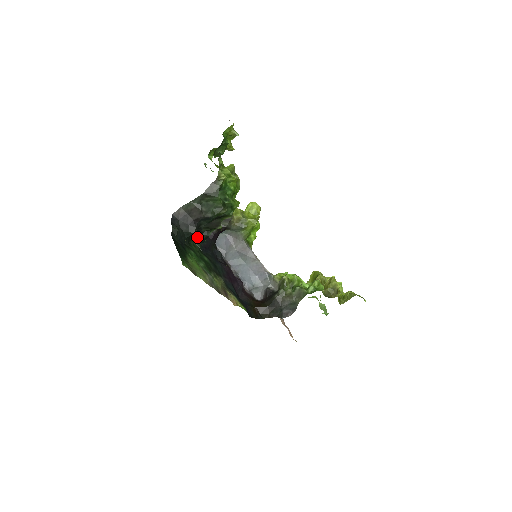
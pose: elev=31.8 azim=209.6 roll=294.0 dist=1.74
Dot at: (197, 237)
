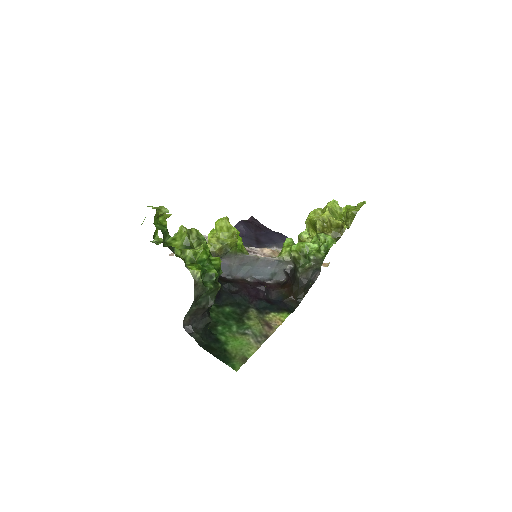
Dot at: occluded
